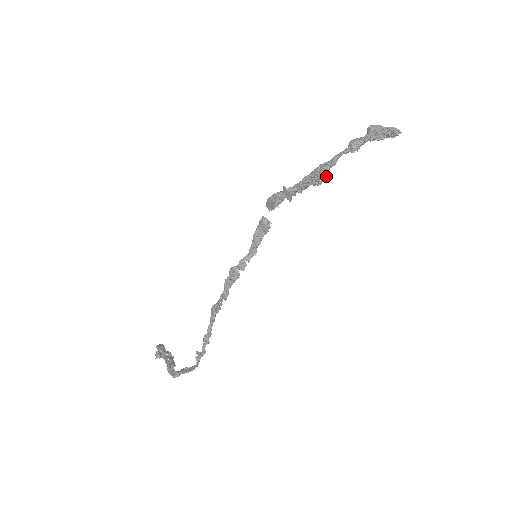
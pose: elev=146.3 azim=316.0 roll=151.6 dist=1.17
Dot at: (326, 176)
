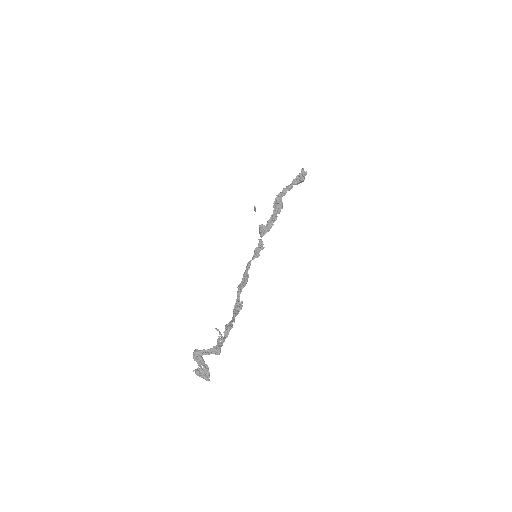
Dot at: (280, 202)
